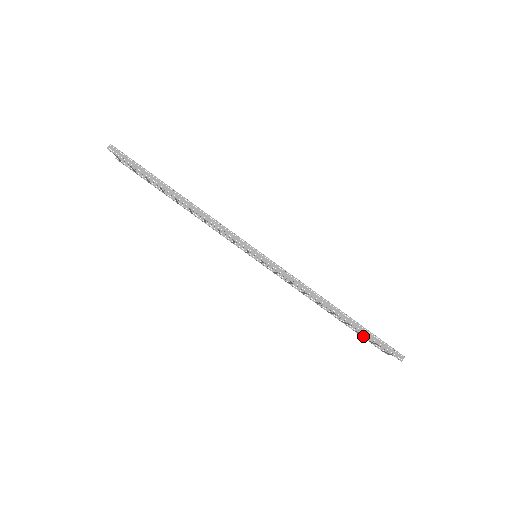
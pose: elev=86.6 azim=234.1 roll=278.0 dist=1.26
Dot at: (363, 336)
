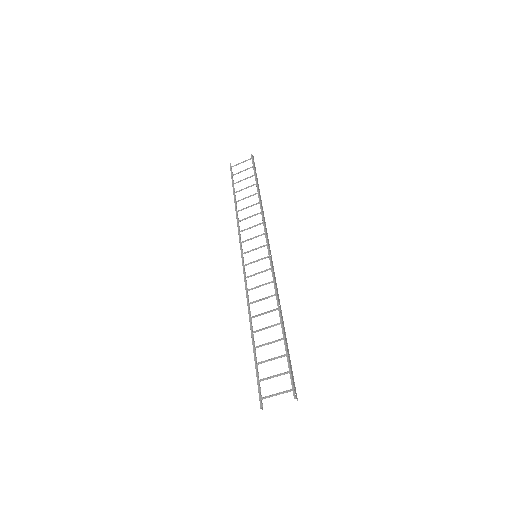
Dot at: (257, 374)
